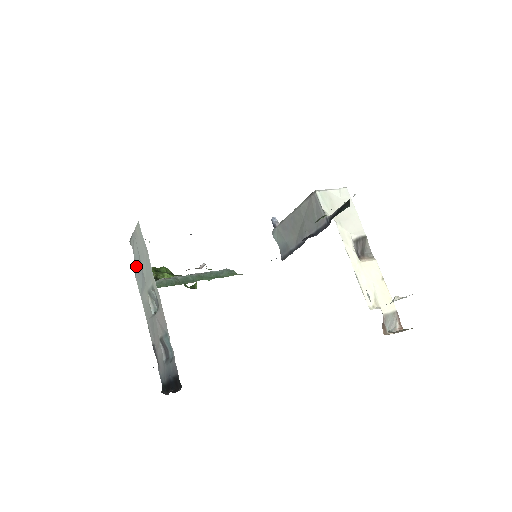
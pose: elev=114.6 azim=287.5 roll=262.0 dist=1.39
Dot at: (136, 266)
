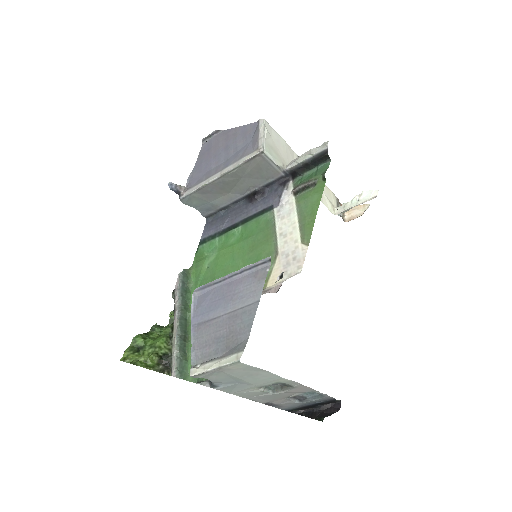
Dot at: (216, 384)
